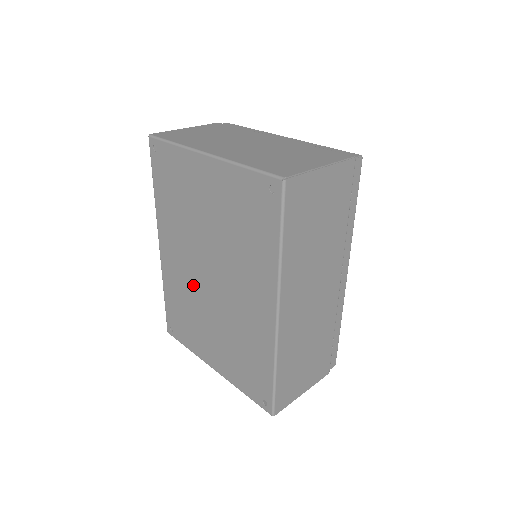
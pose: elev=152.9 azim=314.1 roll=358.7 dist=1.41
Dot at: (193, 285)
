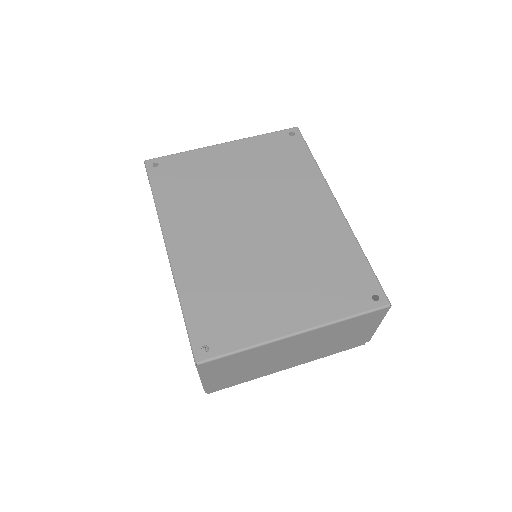
Dot at: (234, 251)
